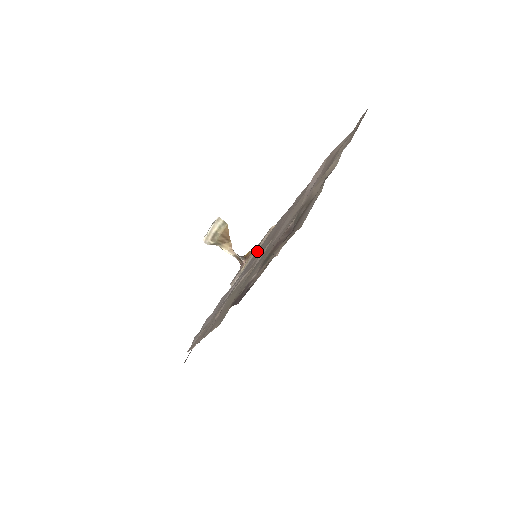
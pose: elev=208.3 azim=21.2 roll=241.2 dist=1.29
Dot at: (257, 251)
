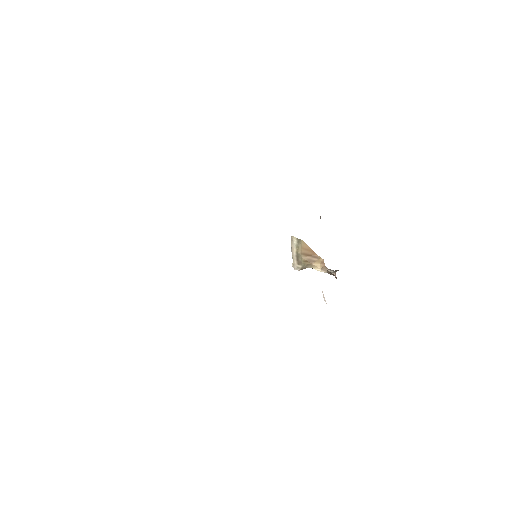
Dot at: occluded
